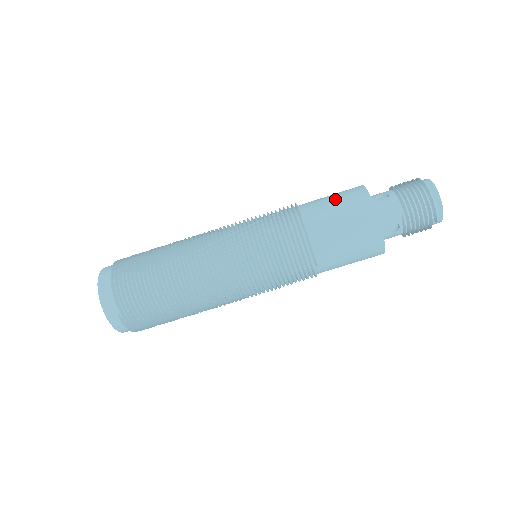
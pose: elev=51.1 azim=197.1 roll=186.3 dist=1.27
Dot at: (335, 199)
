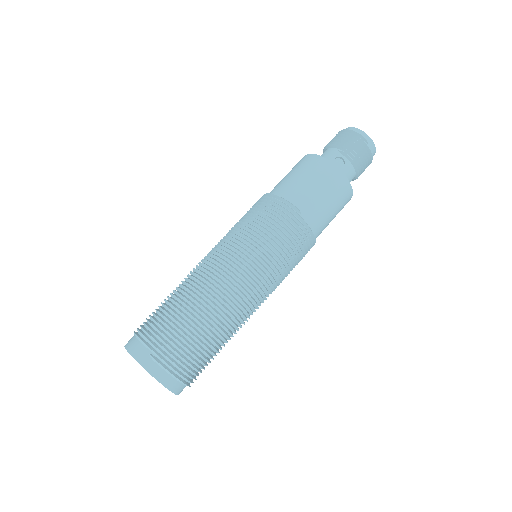
Dot at: occluded
